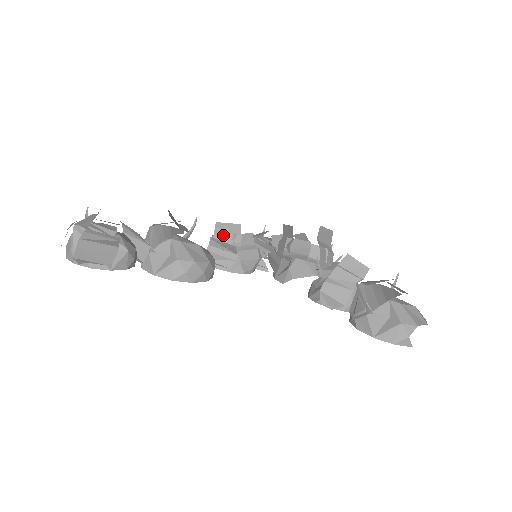
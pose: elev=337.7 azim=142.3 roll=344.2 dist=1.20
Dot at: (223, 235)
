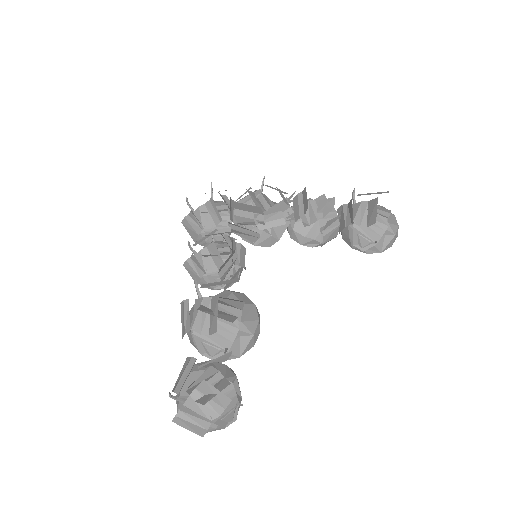
Dot at: (224, 268)
